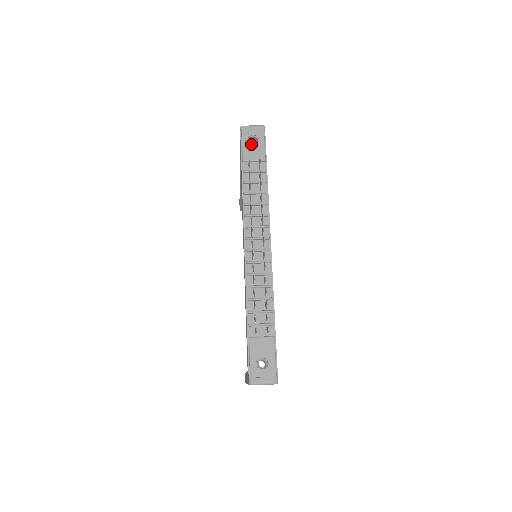
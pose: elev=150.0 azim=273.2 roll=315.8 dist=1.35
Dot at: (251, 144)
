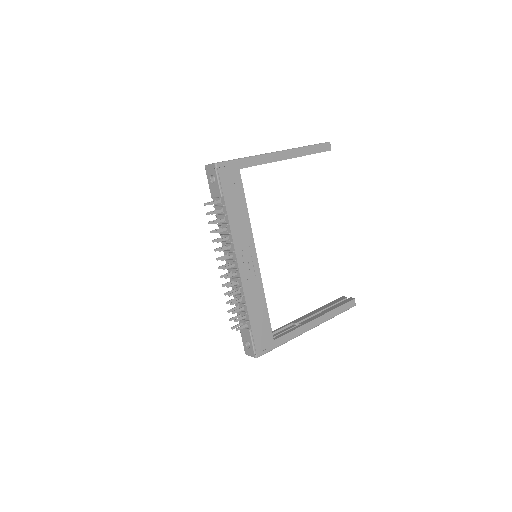
Dot at: (212, 182)
